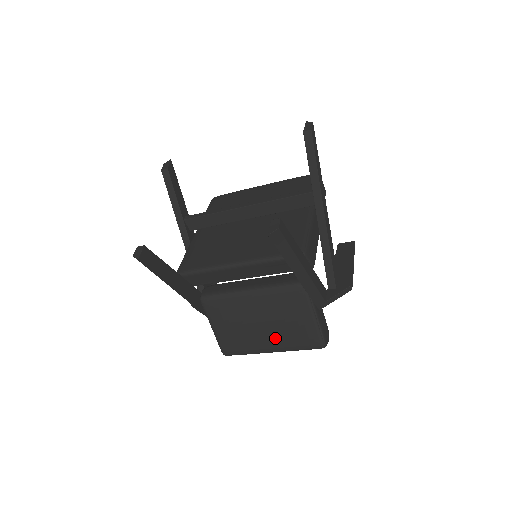
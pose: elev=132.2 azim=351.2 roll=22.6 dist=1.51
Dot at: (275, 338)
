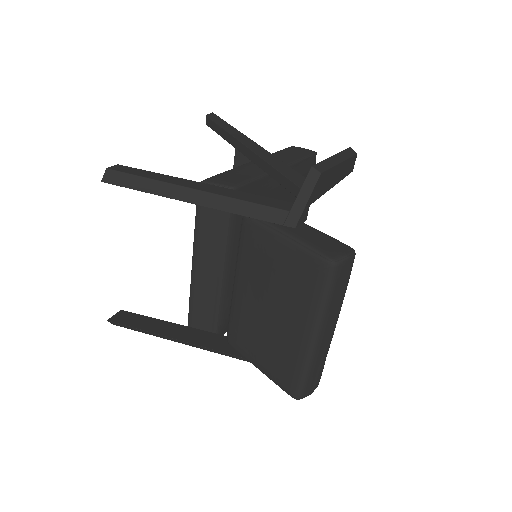
Dot at: (291, 312)
